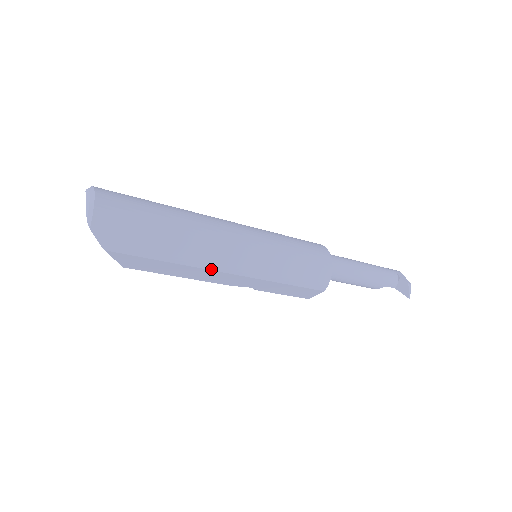
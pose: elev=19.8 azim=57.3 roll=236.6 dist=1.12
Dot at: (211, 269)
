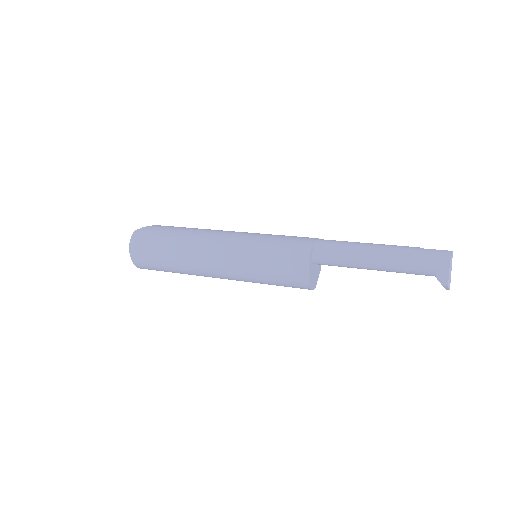
Dot at: occluded
